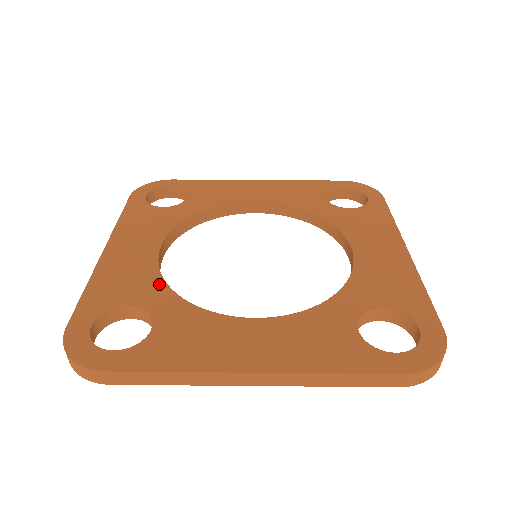
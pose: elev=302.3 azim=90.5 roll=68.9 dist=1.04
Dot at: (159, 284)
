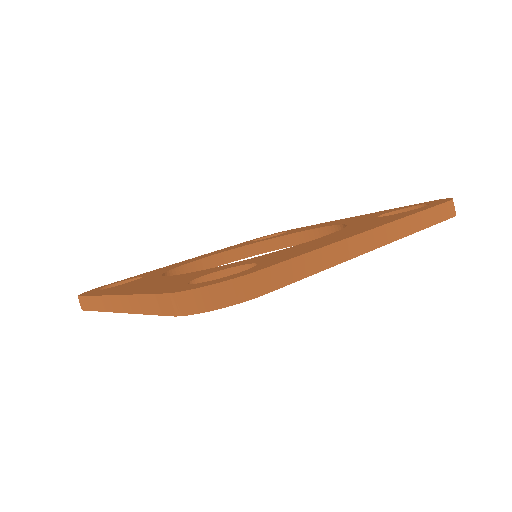
Dot at: (209, 269)
